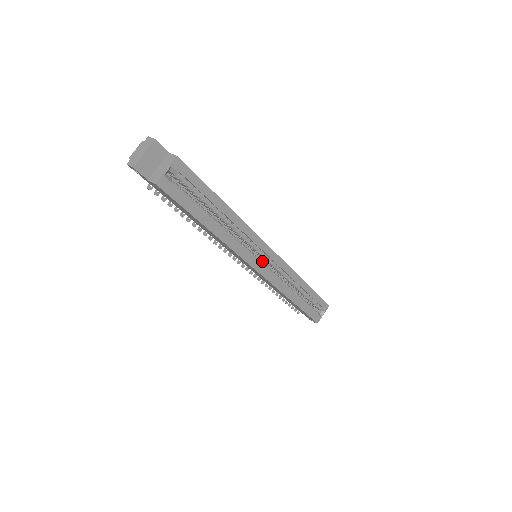
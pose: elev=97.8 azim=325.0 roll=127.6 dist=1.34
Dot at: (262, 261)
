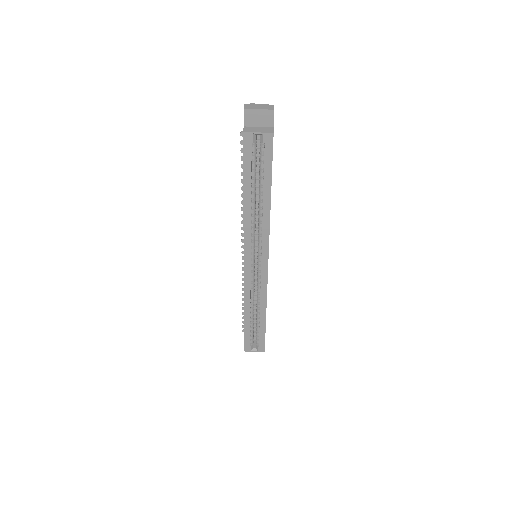
Dot at: (257, 265)
